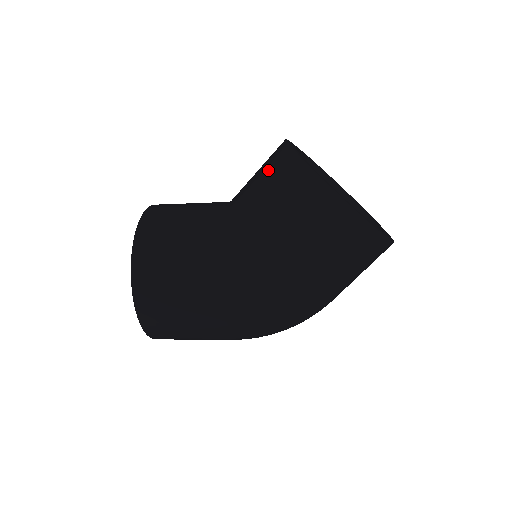
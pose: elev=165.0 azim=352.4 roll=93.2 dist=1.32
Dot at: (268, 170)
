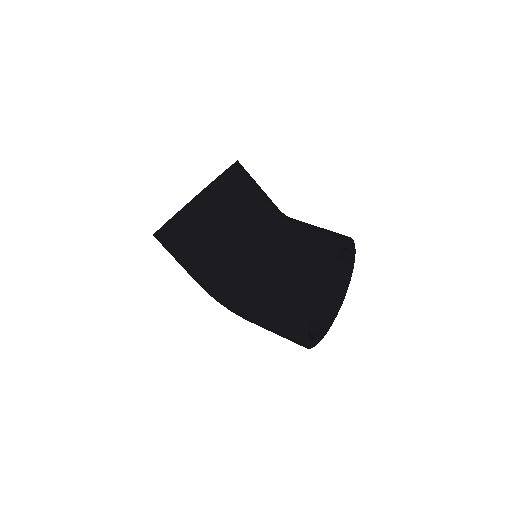
Dot at: (294, 266)
